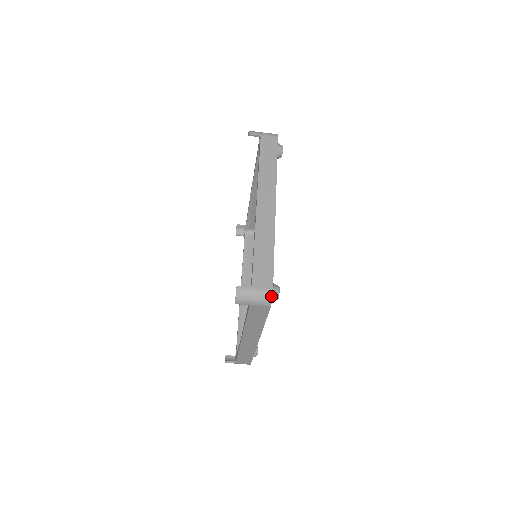
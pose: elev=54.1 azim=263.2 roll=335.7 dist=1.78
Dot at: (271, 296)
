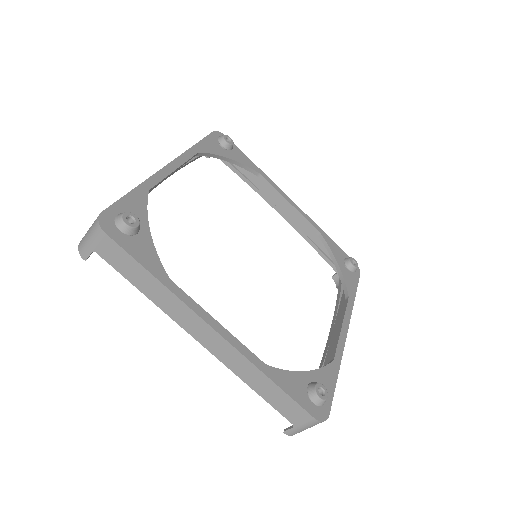
Dot at: (98, 219)
